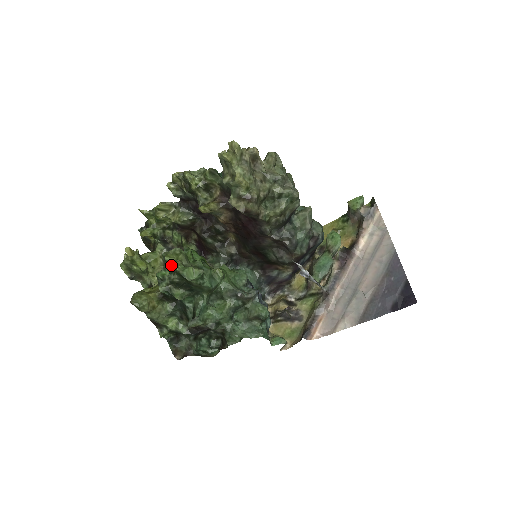
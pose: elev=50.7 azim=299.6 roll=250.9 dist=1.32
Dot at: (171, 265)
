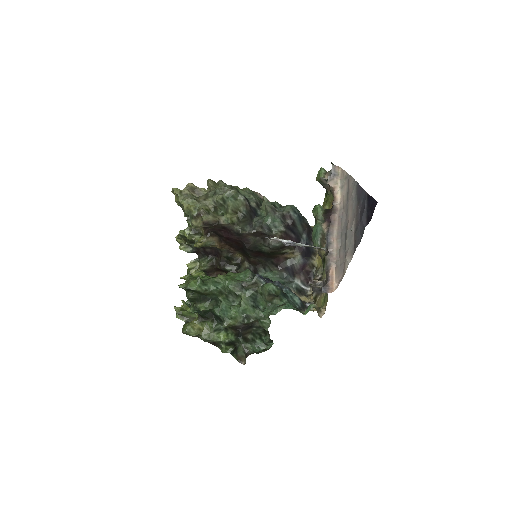
Dot at: (185, 289)
